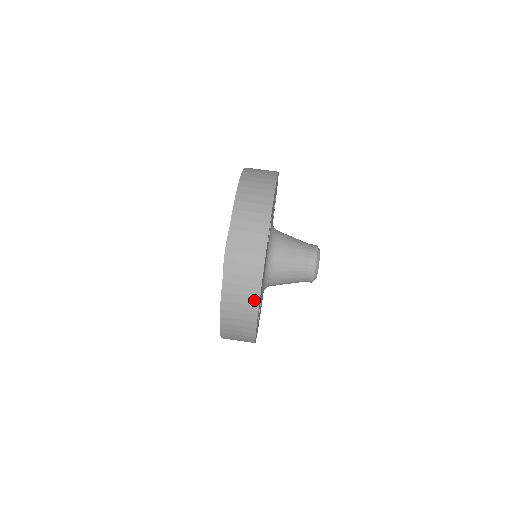
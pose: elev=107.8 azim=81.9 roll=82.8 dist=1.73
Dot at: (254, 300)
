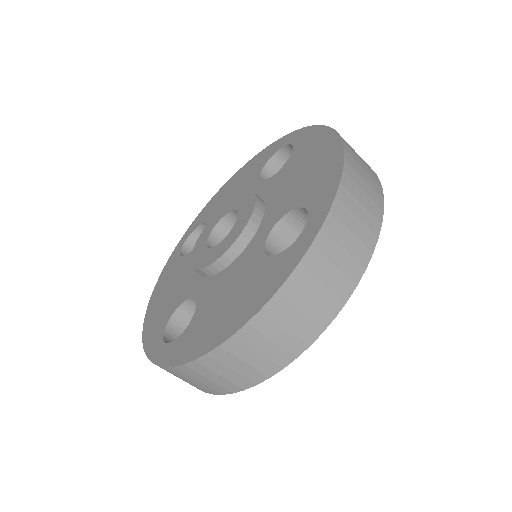
Dot at: (258, 376)
